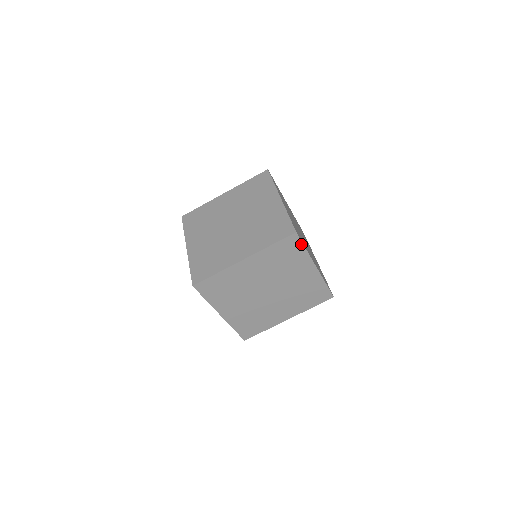
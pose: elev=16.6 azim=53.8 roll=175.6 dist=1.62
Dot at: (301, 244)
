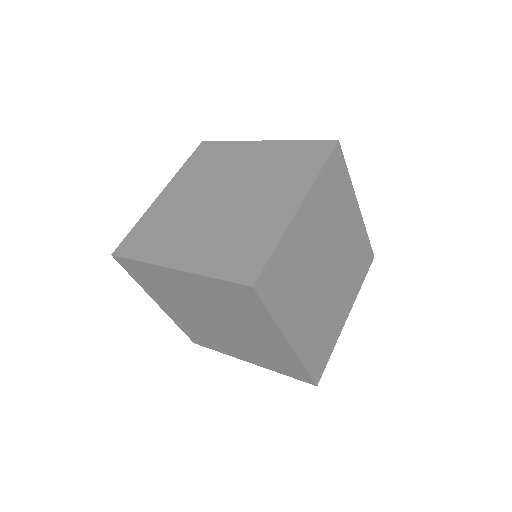
Dot at: (218, 143)
